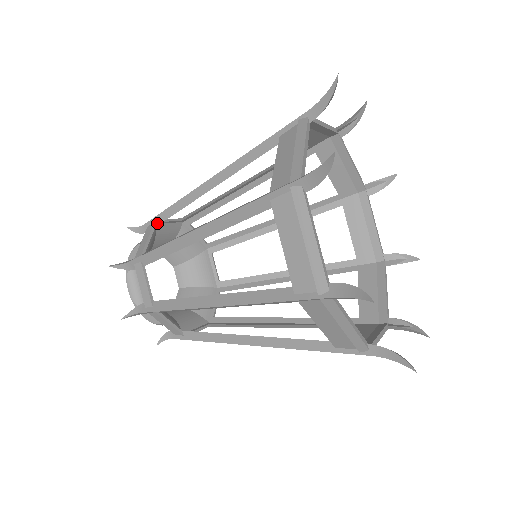
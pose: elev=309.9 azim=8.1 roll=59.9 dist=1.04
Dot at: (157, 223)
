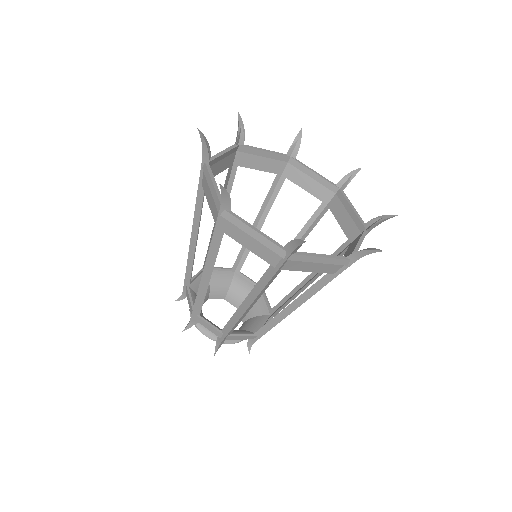
Dot at: (233, 267)
